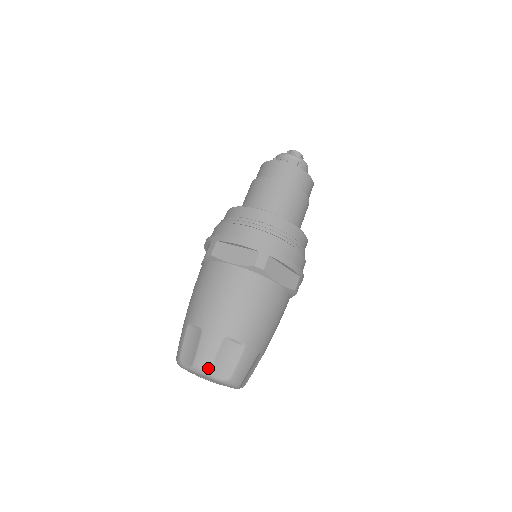
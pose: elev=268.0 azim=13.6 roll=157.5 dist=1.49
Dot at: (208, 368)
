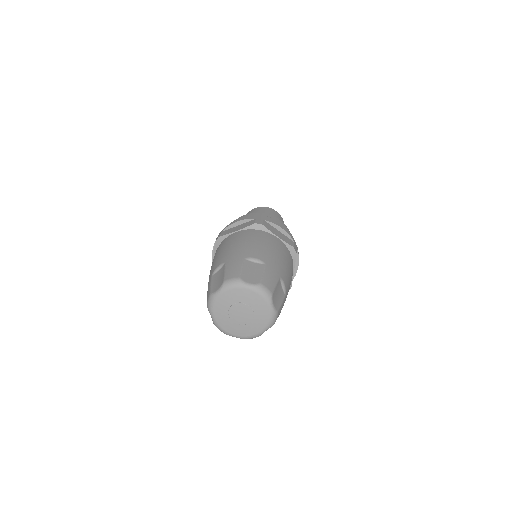
Dot at: (238, 277)
